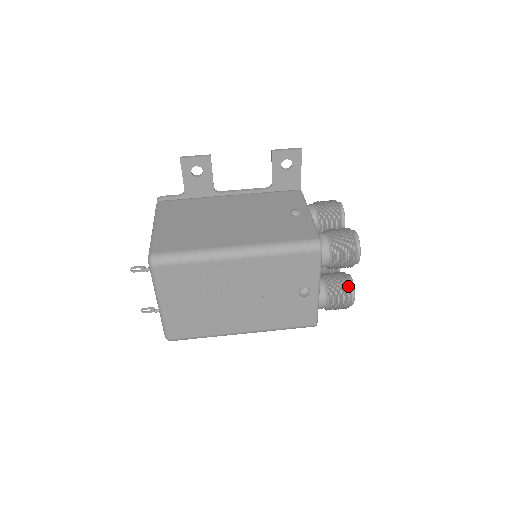
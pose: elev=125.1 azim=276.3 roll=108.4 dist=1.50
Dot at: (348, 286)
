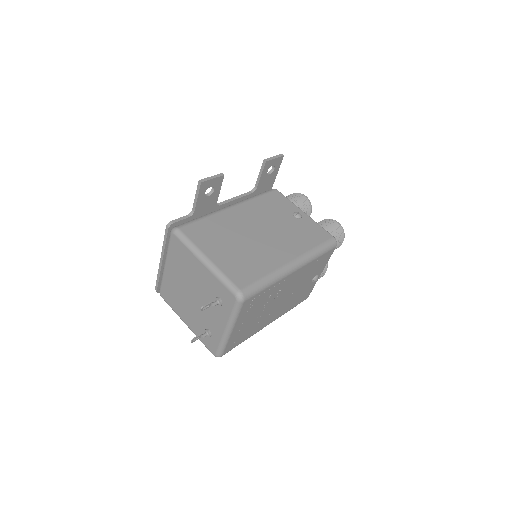
Dot at: occluded
